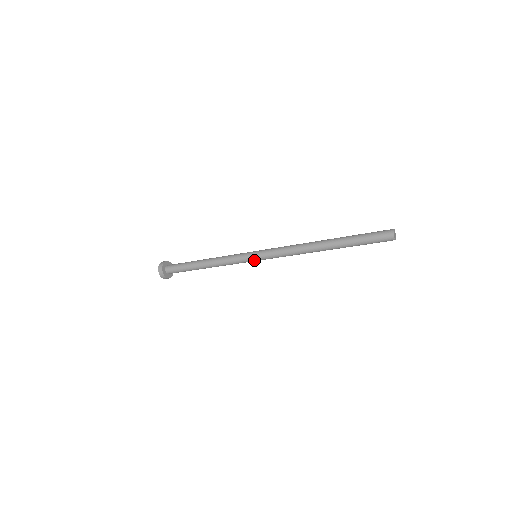
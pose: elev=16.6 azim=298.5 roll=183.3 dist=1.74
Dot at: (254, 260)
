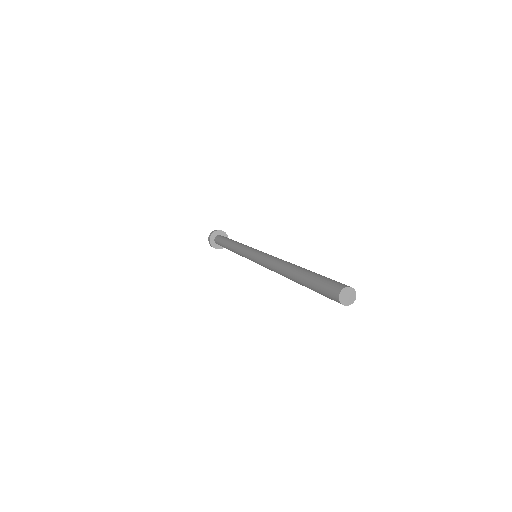
Dot at: occluded
